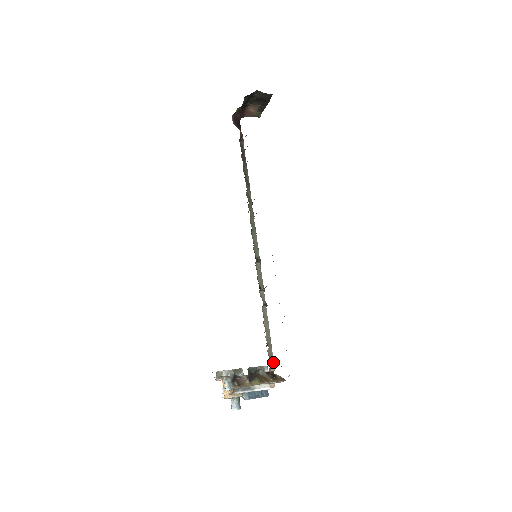
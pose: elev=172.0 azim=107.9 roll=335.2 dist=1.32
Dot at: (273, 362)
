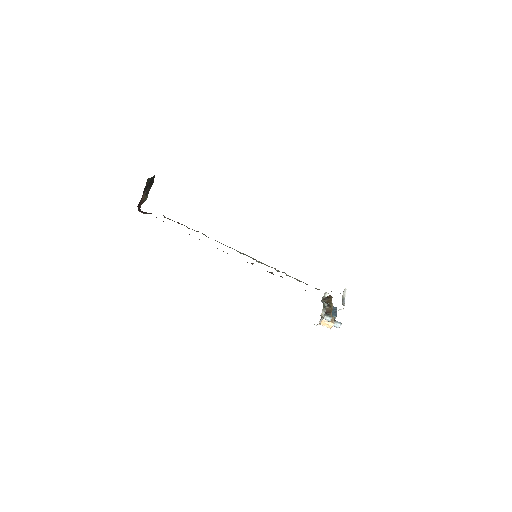
Dot at: occluded
